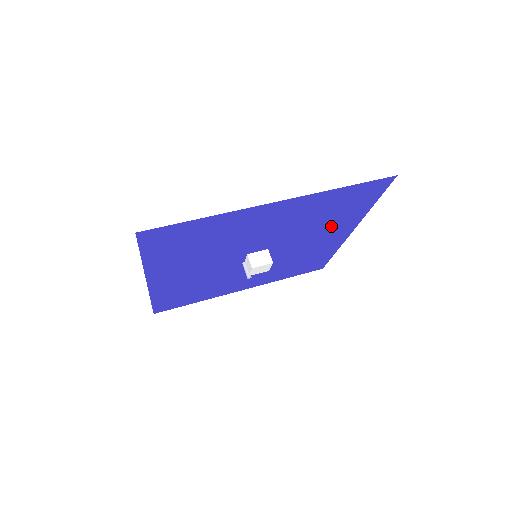
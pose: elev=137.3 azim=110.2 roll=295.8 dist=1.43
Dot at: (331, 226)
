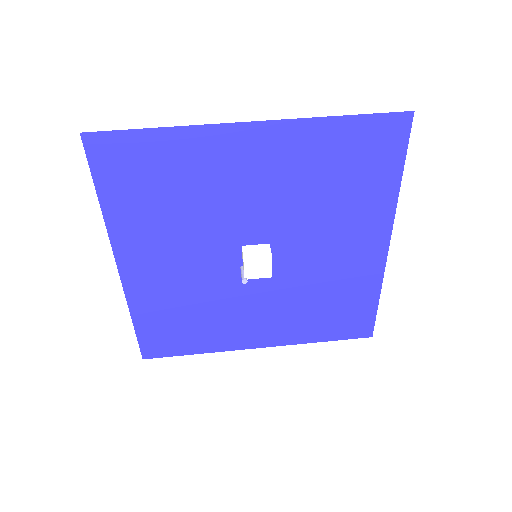
Dot at: (350, 216)
